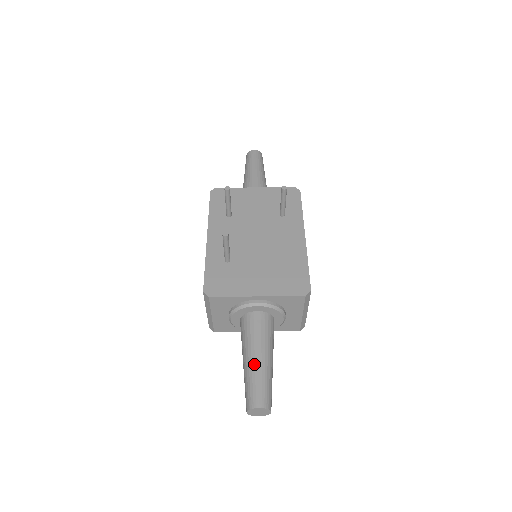
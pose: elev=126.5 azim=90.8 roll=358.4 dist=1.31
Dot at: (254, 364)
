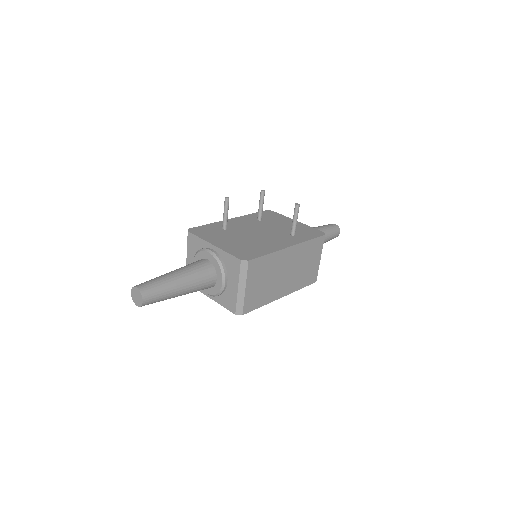
Dot at: (167, 274)
